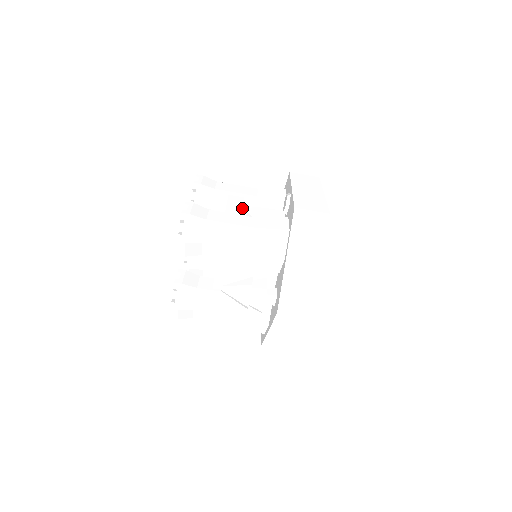
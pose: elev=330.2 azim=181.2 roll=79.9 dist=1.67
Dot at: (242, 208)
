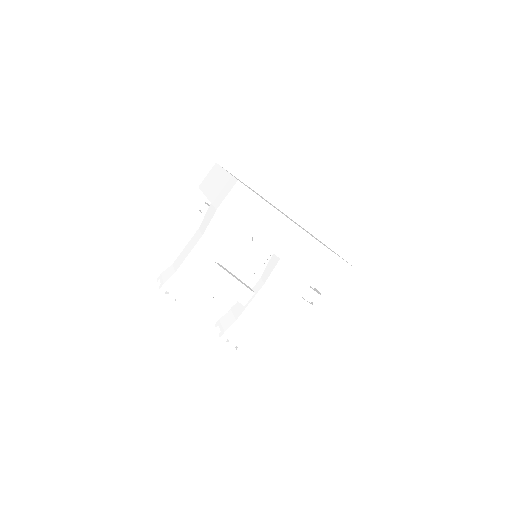
Dot at: (237, 280)
